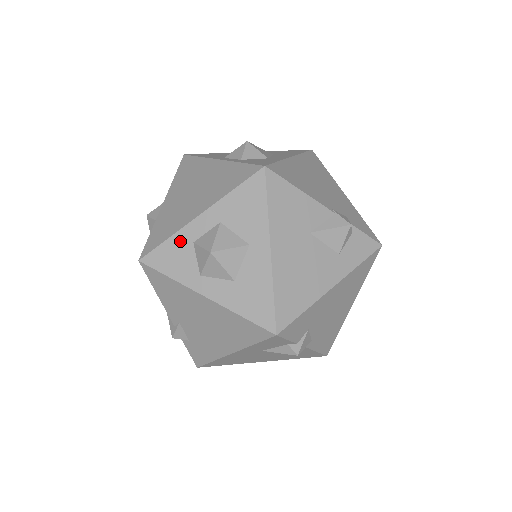
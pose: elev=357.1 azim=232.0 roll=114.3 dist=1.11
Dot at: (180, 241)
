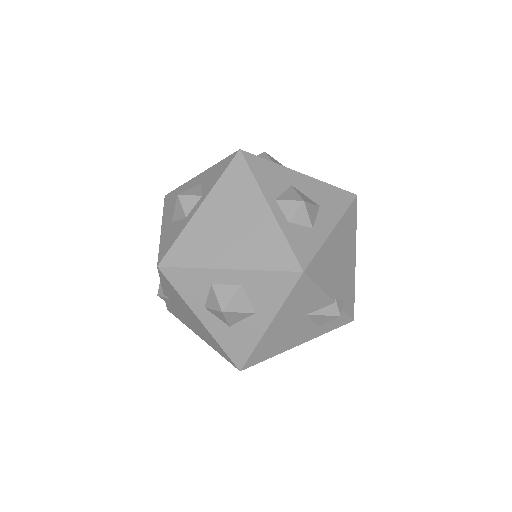
Dot at: (201, 276)
